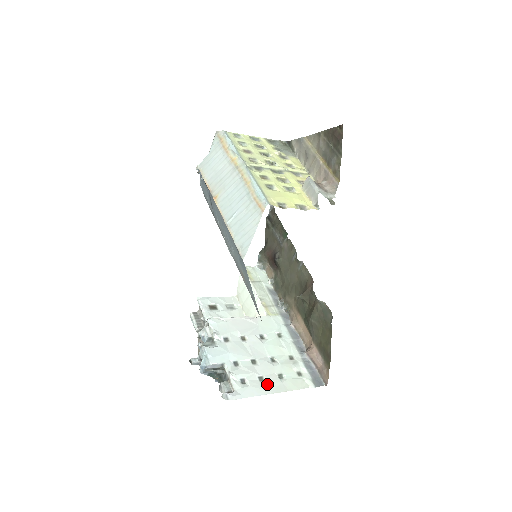
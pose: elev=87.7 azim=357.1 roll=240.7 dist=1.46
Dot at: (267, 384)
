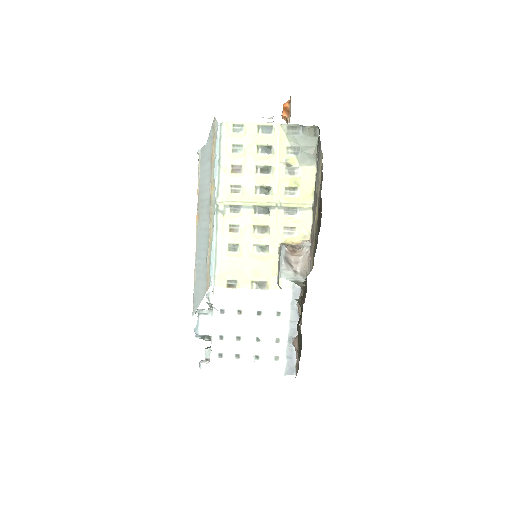
Dot at: (240, 363)
